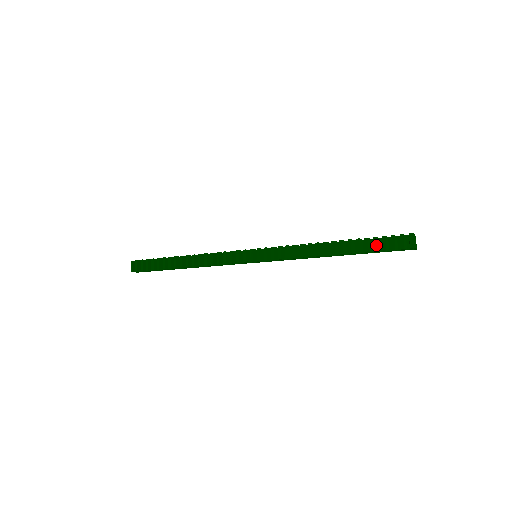
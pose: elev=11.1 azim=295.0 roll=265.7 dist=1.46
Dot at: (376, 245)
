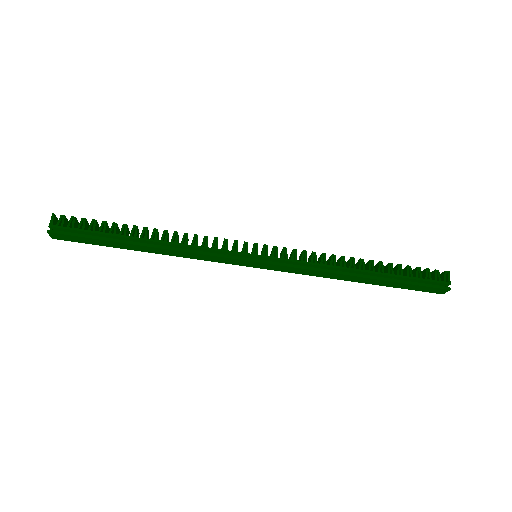
Dot at: occluded
